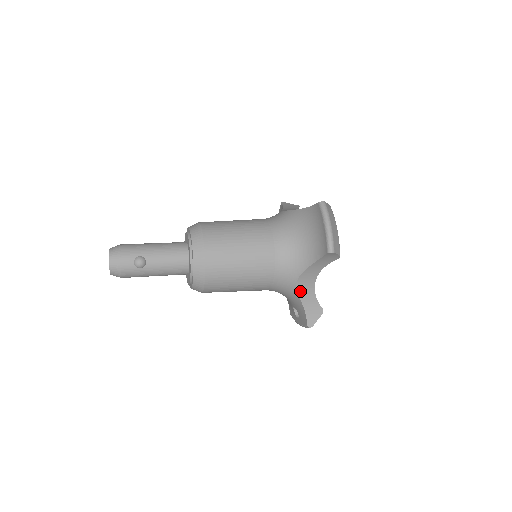
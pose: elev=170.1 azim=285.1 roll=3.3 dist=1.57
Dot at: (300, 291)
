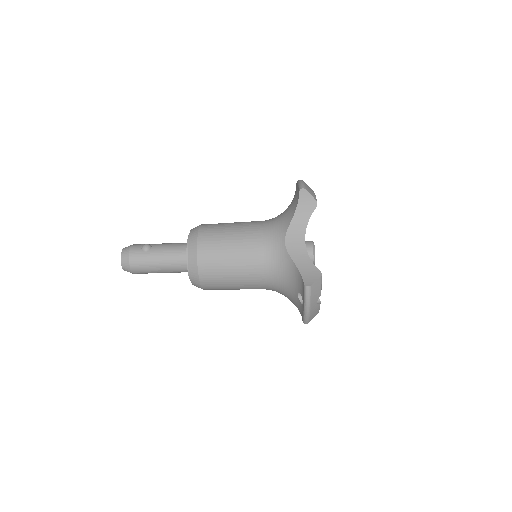
Dot at: (291, 253)
